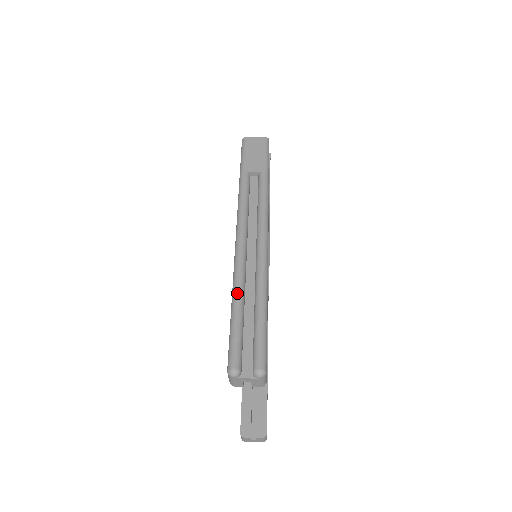
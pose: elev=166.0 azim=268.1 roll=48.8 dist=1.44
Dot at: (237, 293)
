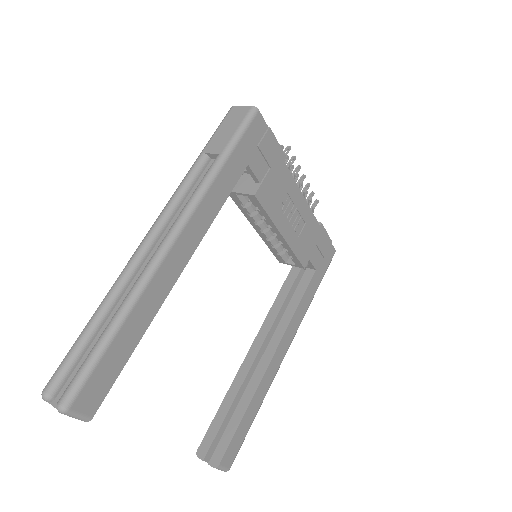
Dot at: (100, 305)
